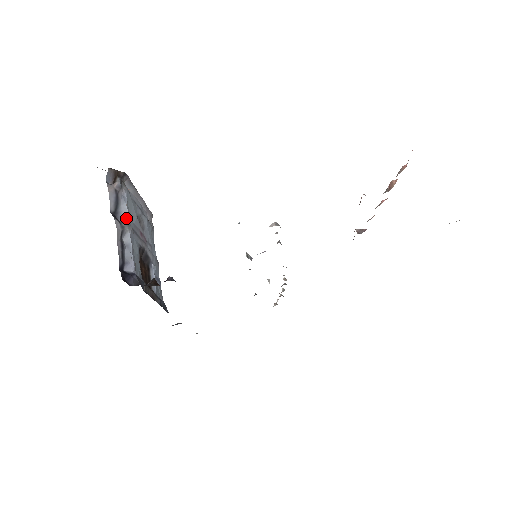
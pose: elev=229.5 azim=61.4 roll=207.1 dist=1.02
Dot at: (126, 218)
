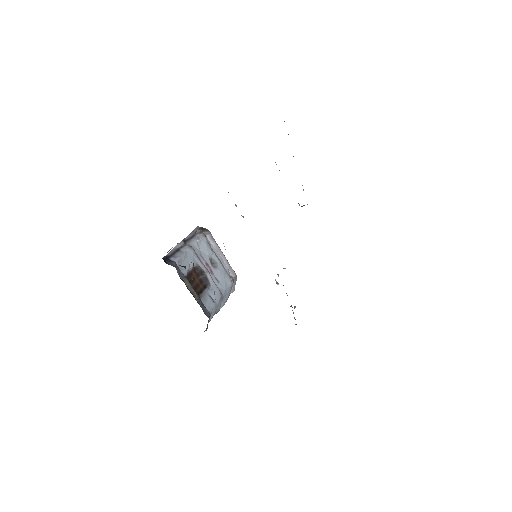
Dot at: (192, 244)
